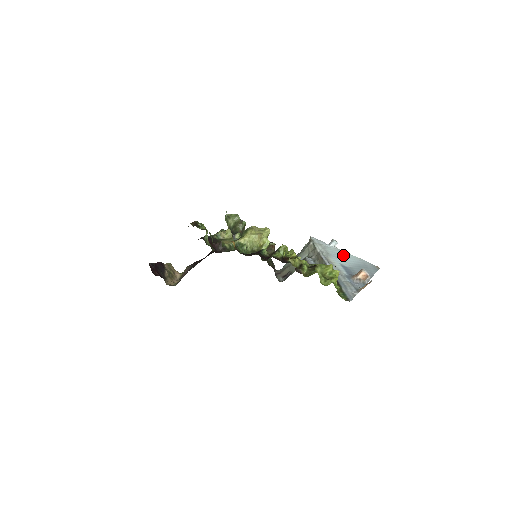
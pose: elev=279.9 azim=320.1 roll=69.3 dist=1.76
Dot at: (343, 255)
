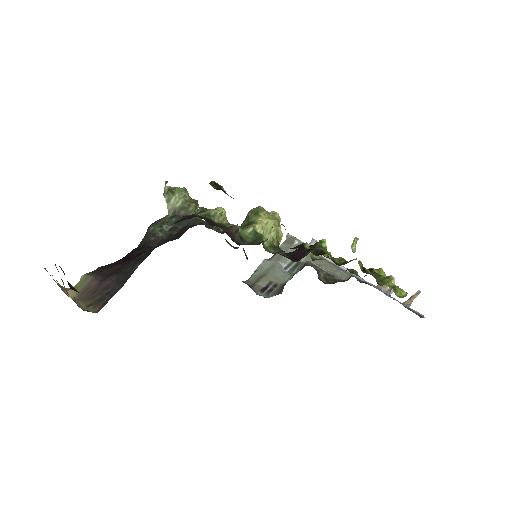
Dot at: occluded
